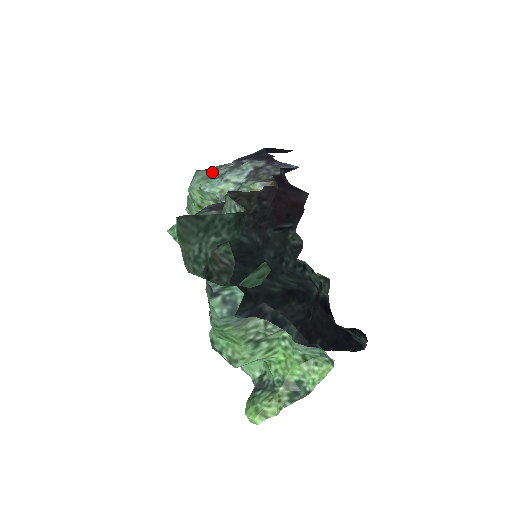
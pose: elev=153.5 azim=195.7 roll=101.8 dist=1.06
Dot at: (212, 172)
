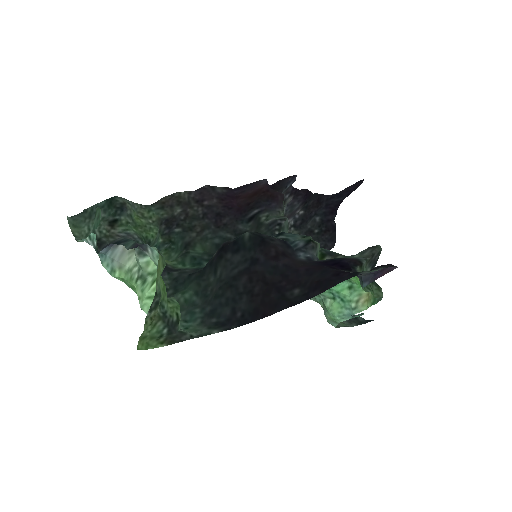
Dot at: occluded
